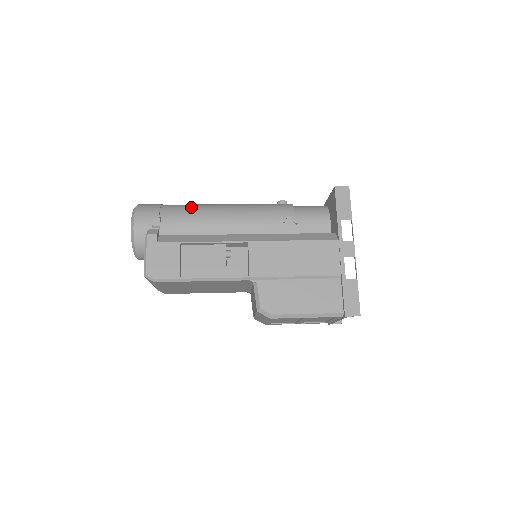
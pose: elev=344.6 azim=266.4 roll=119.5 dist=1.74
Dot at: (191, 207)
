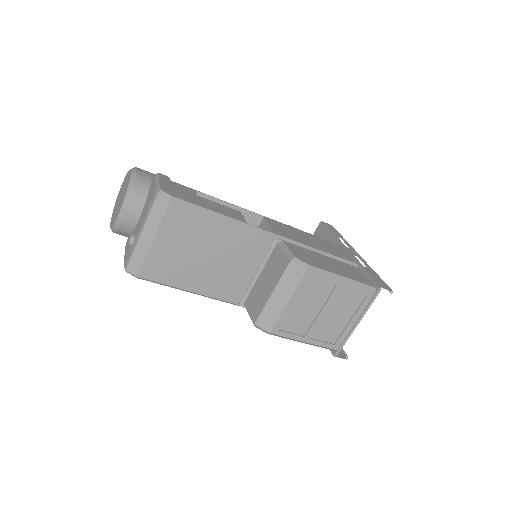
Dot at: occluded
